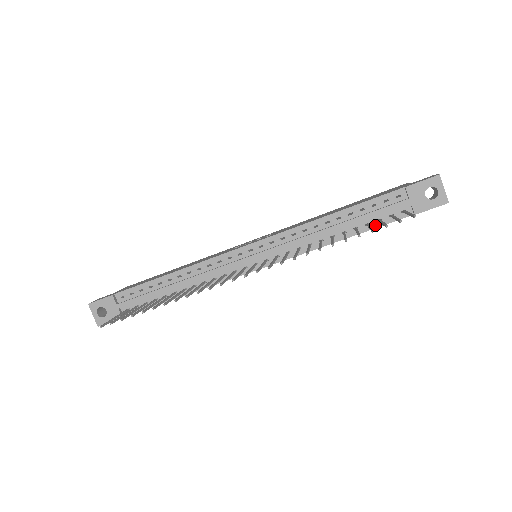
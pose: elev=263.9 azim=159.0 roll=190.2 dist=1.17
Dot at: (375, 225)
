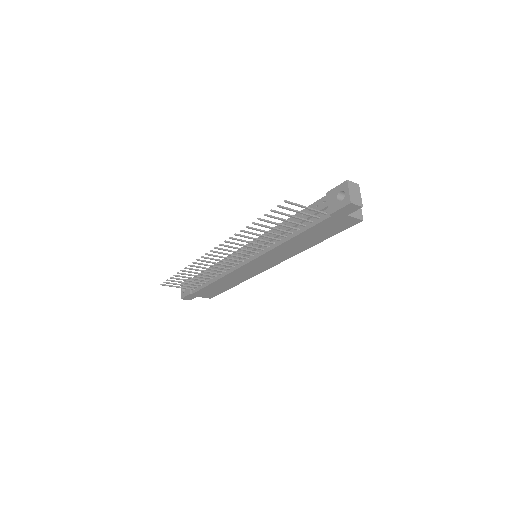
Dot at: (309, 226)
